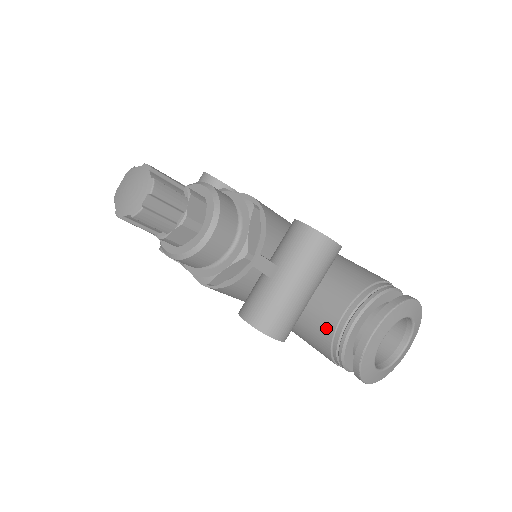
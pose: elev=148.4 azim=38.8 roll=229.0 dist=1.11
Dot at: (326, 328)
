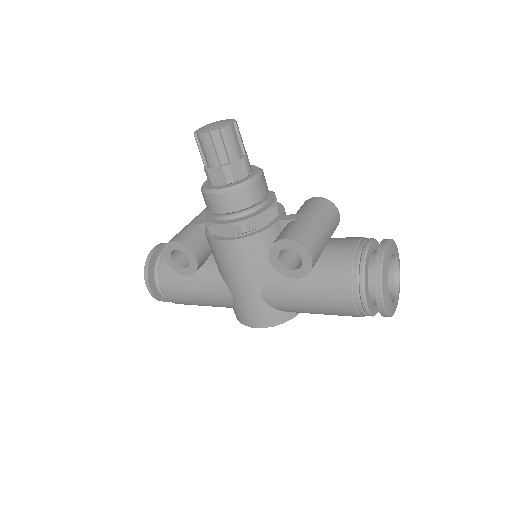
Dot at: (346, 255)
